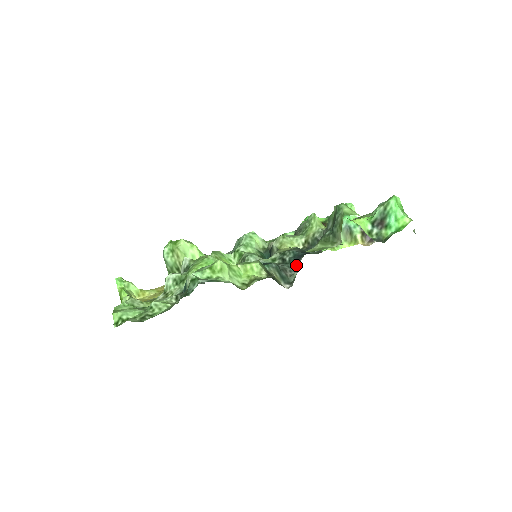
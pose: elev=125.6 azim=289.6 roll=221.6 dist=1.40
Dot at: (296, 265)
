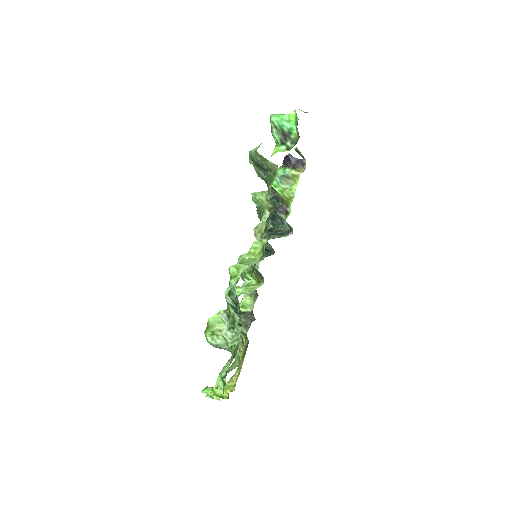
Dot at: (279, 220)
